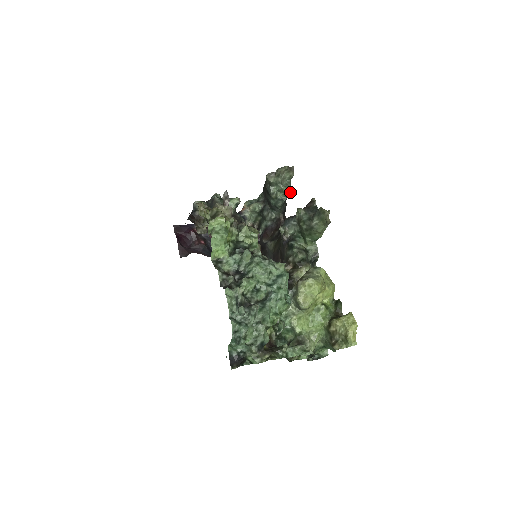
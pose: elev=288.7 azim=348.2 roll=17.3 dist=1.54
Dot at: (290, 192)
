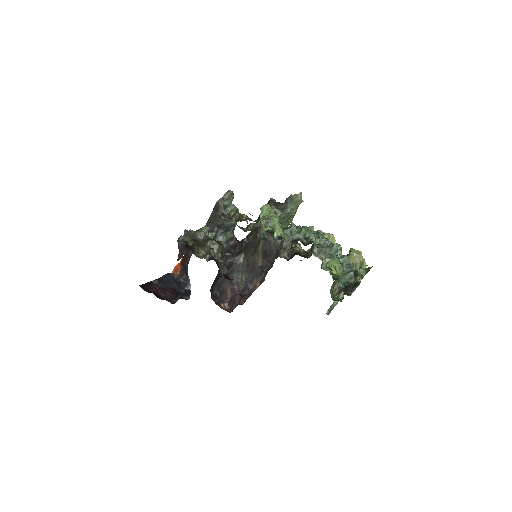
Dot at: occluded
